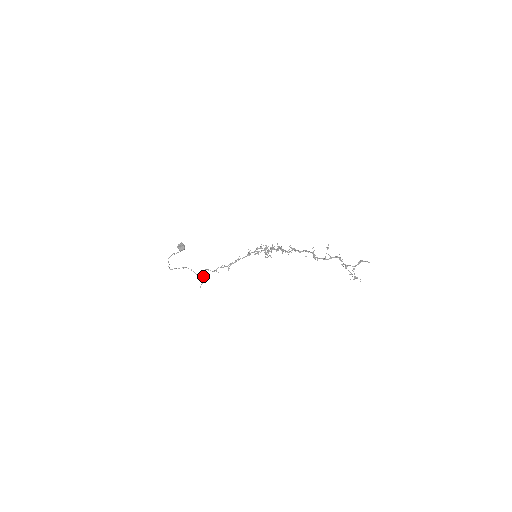
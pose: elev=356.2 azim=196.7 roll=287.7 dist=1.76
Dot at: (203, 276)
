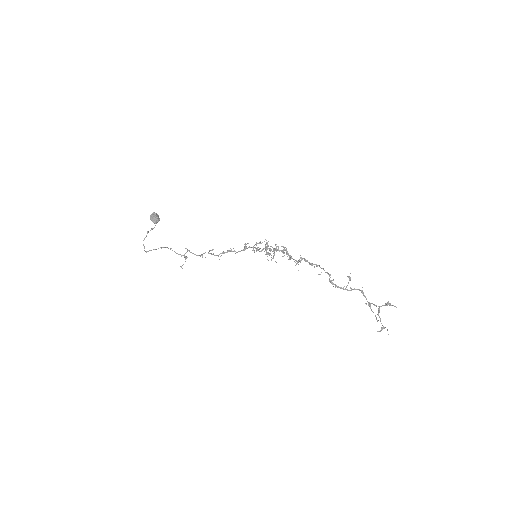
Dot at: (185, 256)
